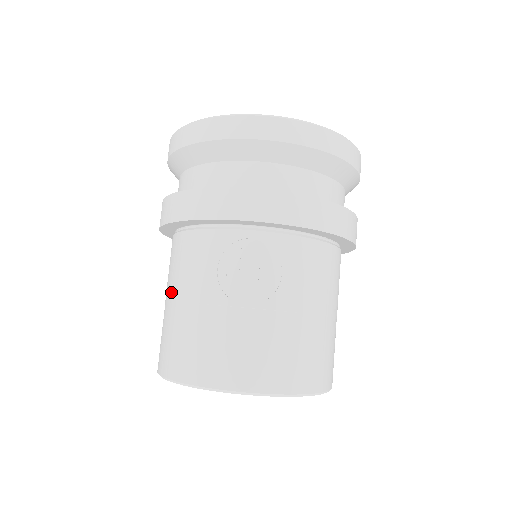
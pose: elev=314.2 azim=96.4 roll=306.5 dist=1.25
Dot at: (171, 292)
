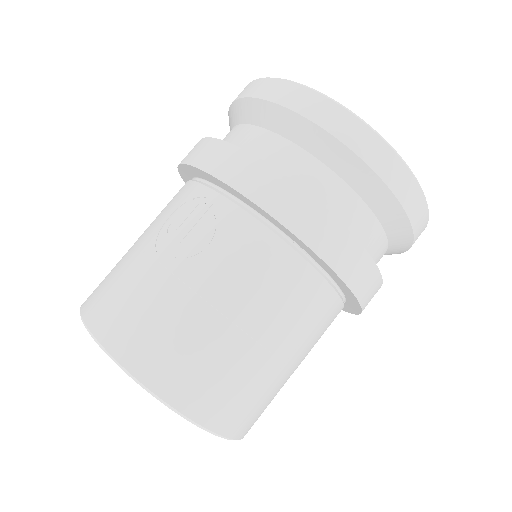
Dot at: occluded
